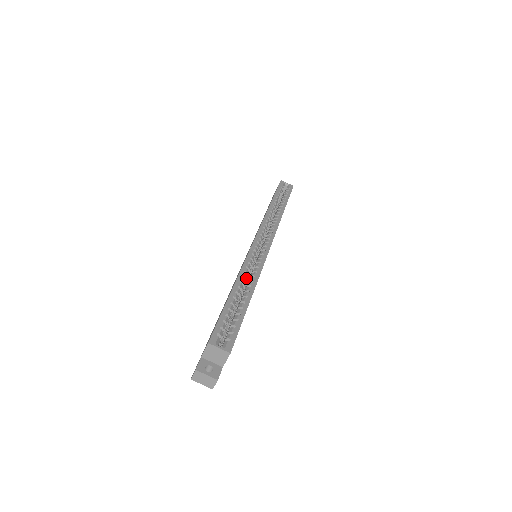
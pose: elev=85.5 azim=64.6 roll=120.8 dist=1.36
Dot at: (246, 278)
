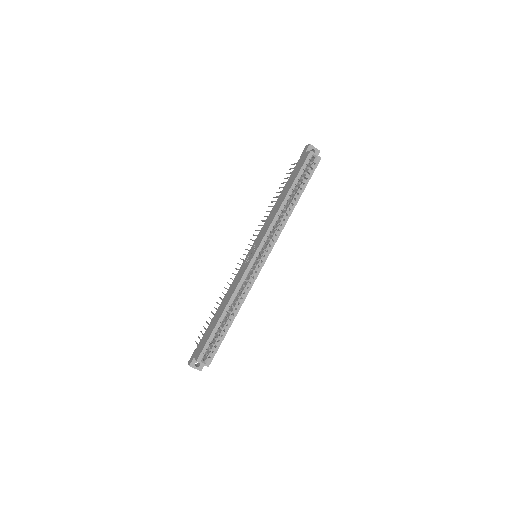
Dot at: (237, 295)
